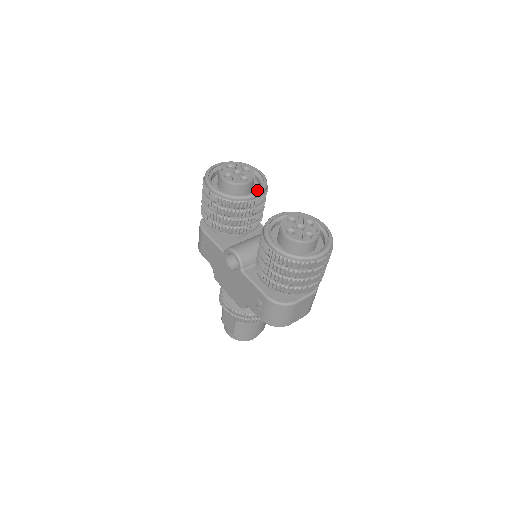
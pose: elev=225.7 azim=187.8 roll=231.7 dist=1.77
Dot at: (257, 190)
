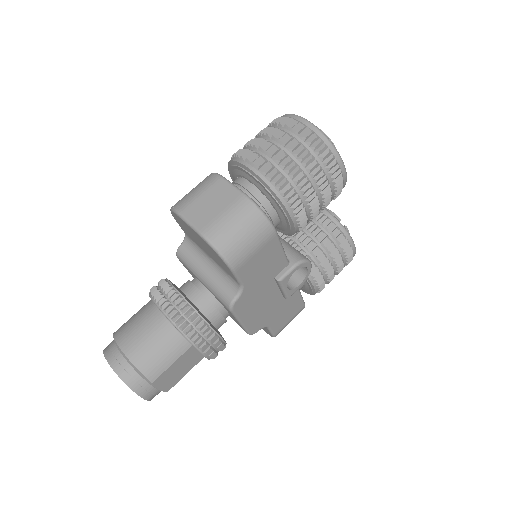
Dot at: occluded
